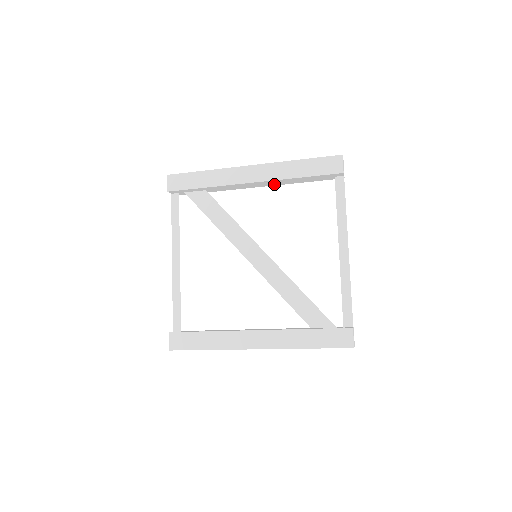
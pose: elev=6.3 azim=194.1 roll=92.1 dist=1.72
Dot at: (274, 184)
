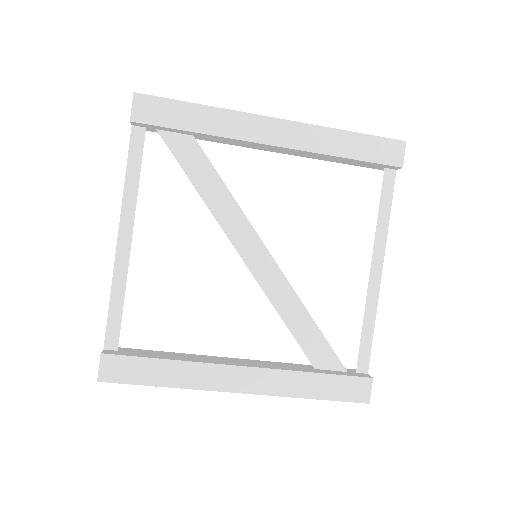
Dot at: (298, 154)
